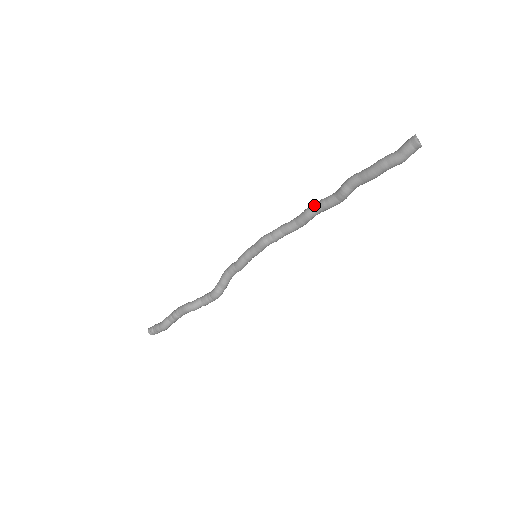
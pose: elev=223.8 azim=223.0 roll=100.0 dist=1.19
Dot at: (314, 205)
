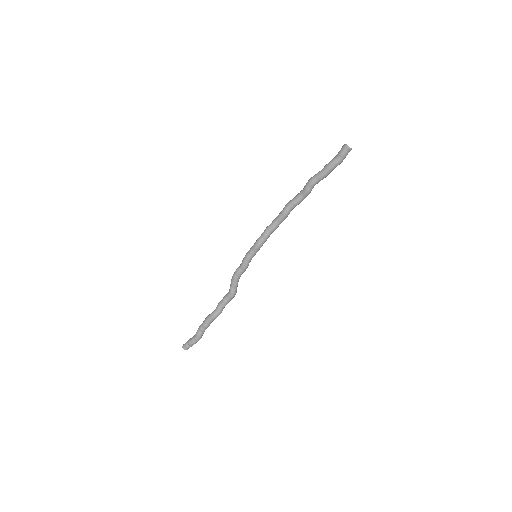
Dot at: (288, 207)
